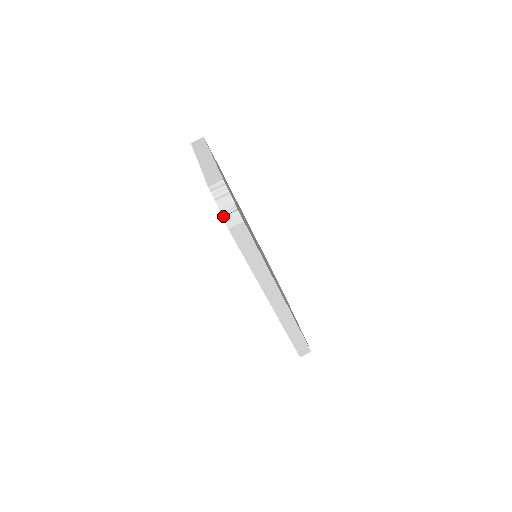
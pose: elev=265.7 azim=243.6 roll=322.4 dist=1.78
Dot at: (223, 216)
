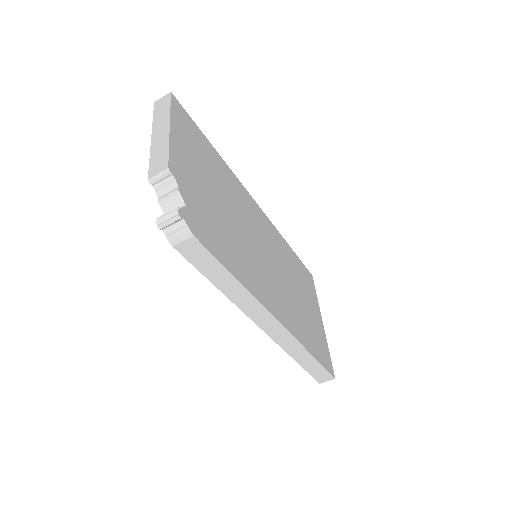
Dot at: (162, 228)
